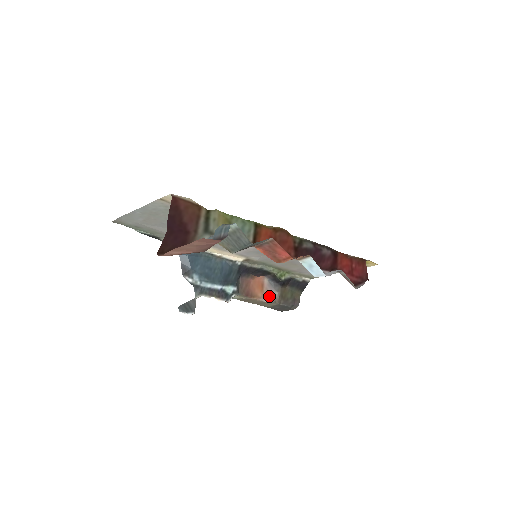
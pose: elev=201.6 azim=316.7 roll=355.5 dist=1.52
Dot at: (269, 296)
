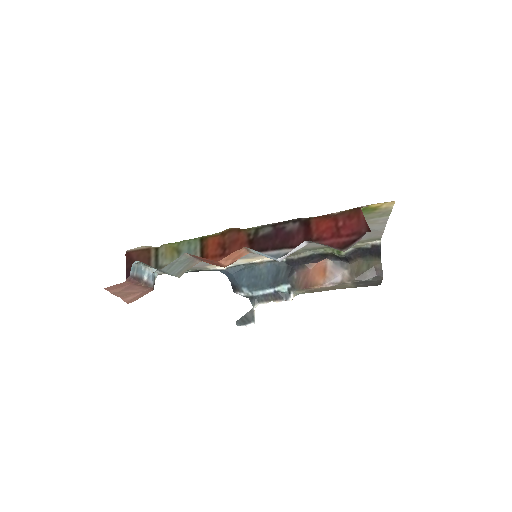
Dot at: (334, 279)
